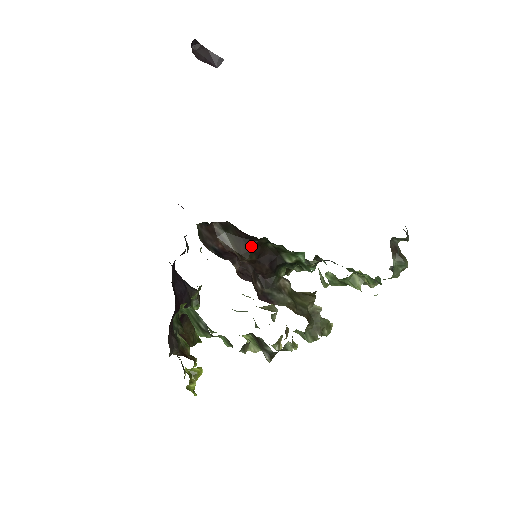
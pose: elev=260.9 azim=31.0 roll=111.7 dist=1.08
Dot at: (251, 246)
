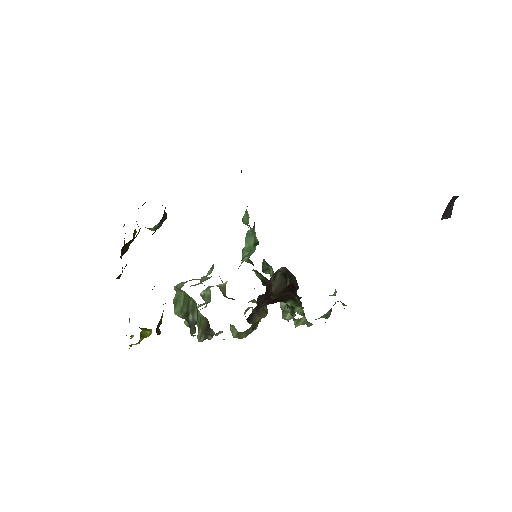
Dot at: (286, 294)
